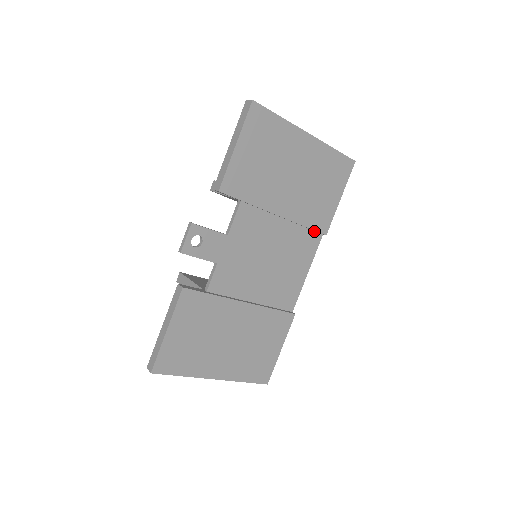
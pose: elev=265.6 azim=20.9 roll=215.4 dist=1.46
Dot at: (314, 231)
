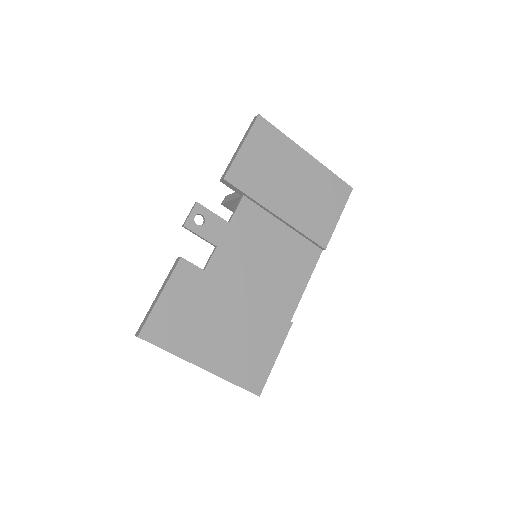
Dot at: (314, 244)
